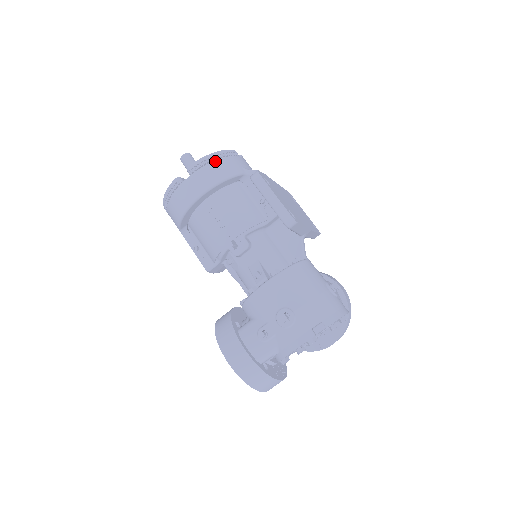
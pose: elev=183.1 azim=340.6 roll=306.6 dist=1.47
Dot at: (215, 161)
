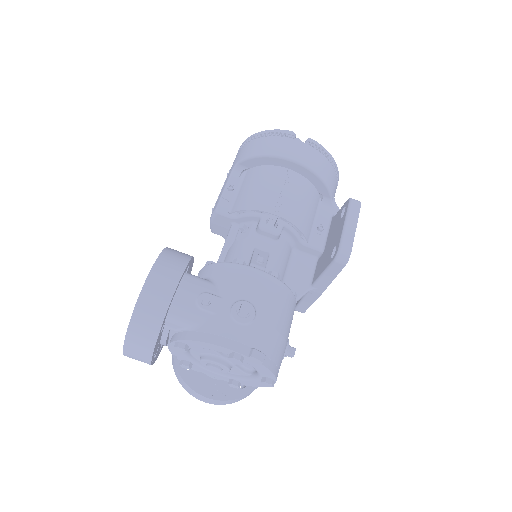
Dot at: (330, 163)
